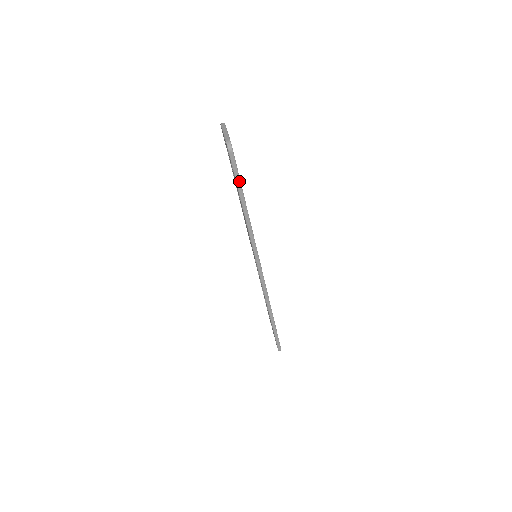
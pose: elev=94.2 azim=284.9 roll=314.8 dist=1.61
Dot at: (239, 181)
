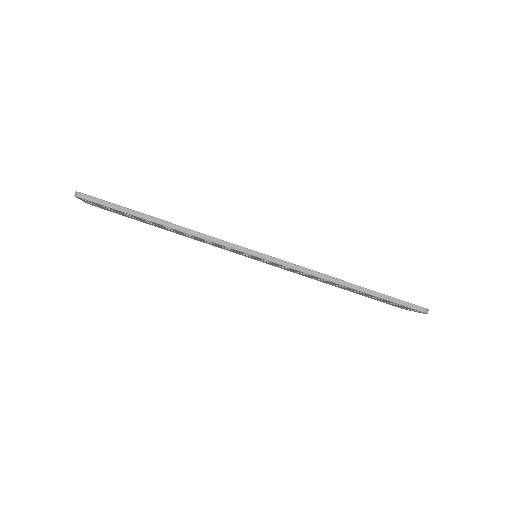
Dot at: (120, 208)
